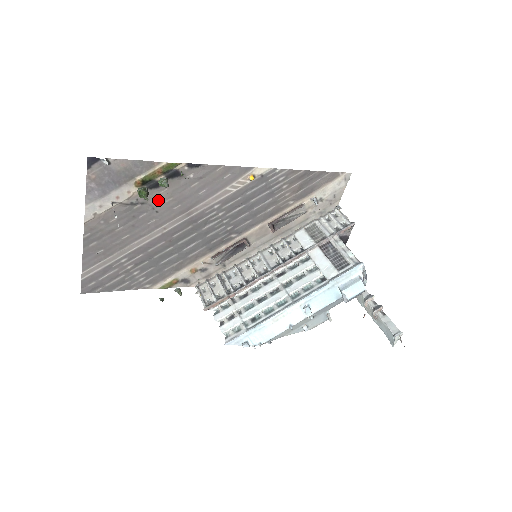
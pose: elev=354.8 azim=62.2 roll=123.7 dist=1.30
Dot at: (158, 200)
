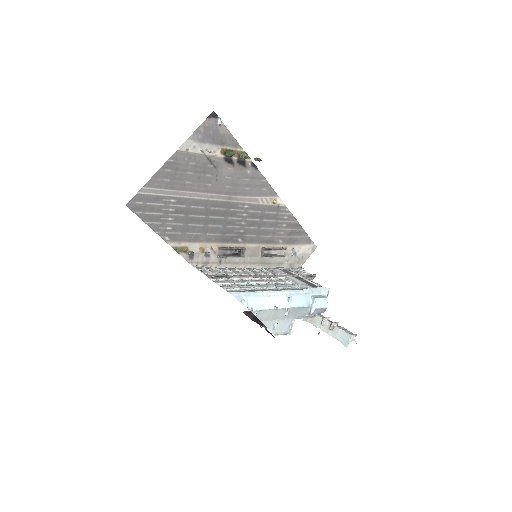
Dot at: (223, 172)
